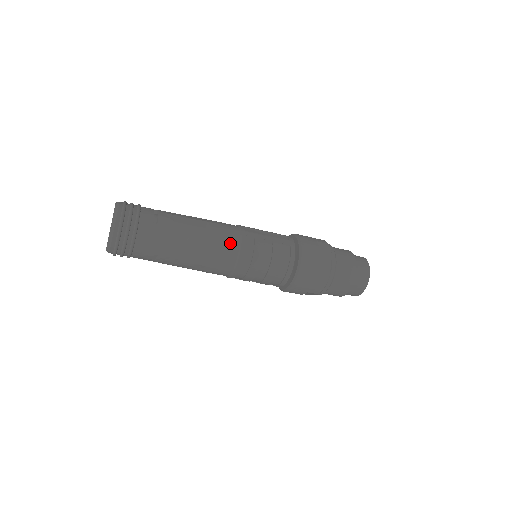
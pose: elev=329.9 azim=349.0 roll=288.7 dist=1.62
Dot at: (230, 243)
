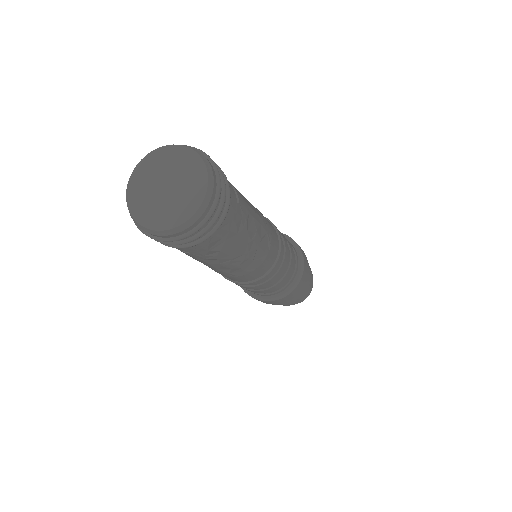
Dot at: (275, 244)
